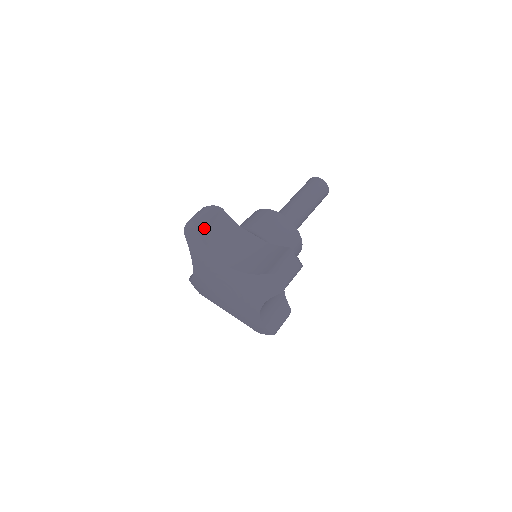
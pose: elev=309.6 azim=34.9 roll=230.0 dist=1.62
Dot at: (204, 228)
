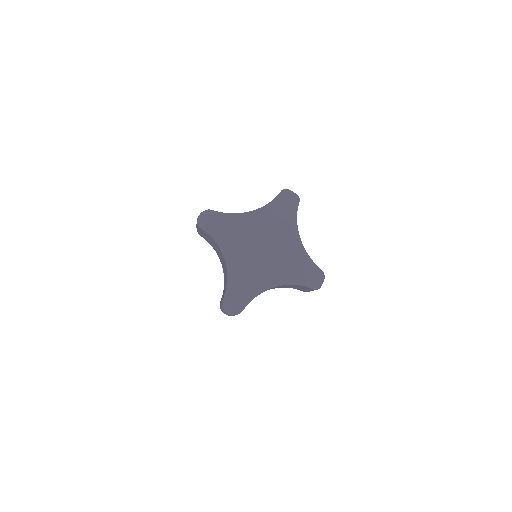
Dot at: occluded
